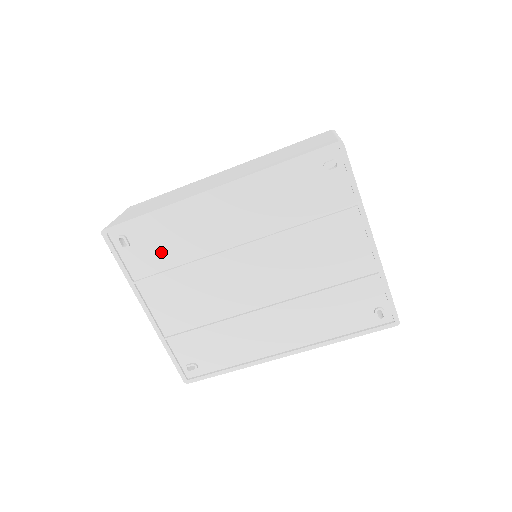
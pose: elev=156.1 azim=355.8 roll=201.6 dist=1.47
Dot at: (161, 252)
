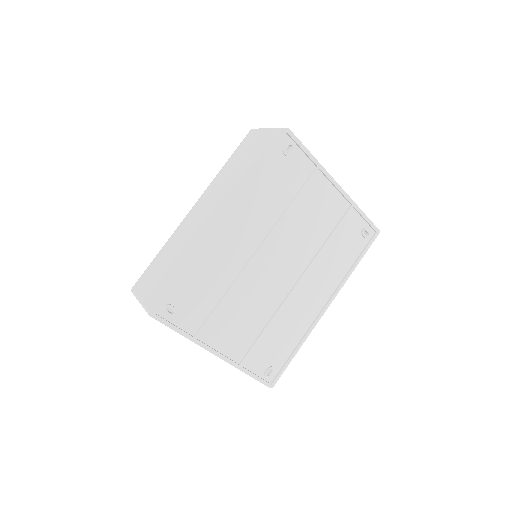
Dot at: (203, 297)
